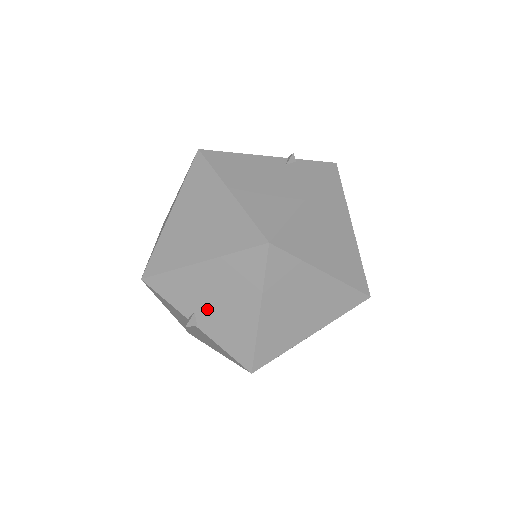
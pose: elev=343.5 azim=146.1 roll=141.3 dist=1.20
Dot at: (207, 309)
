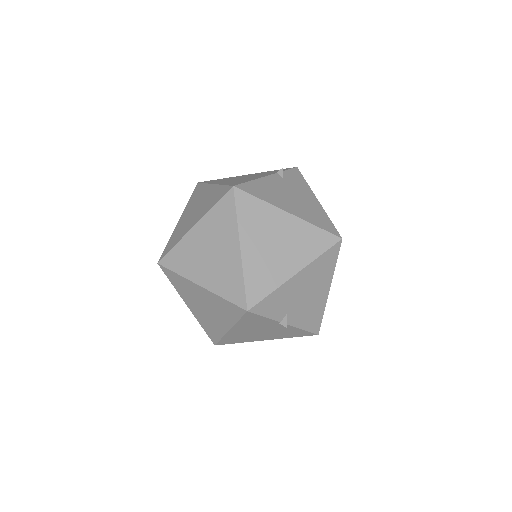
Dot at: (296, 306)
